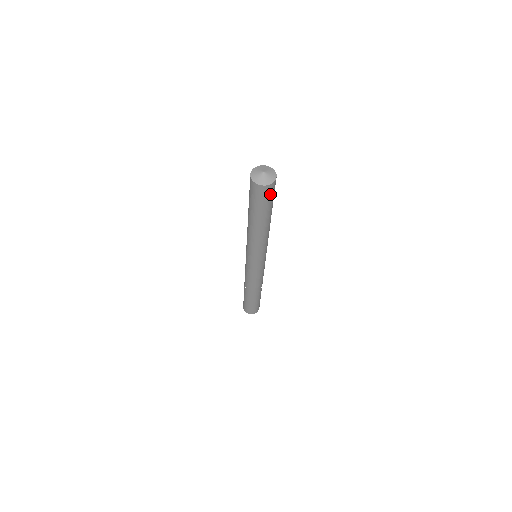
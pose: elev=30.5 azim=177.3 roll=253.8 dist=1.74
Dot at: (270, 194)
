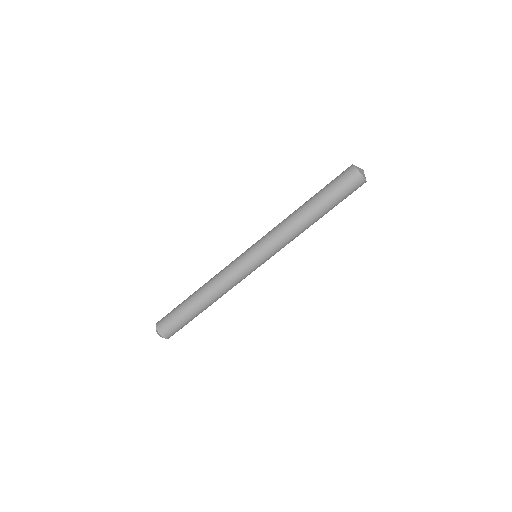
Dot at: (352, 187)
